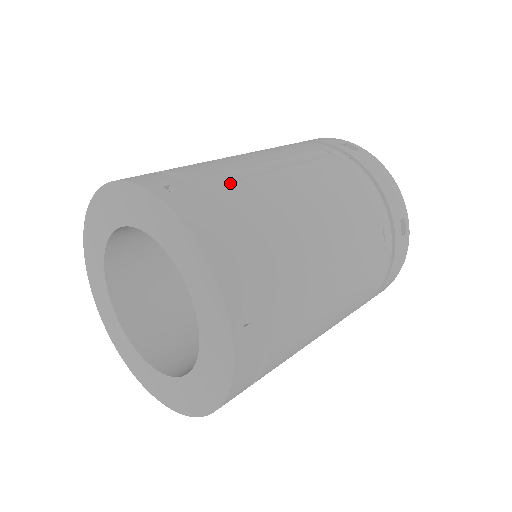
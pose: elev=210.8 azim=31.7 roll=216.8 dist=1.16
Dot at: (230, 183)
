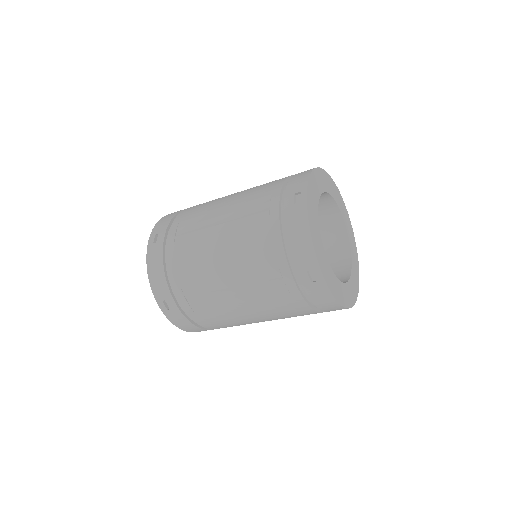
Dot at: (181, 236)
